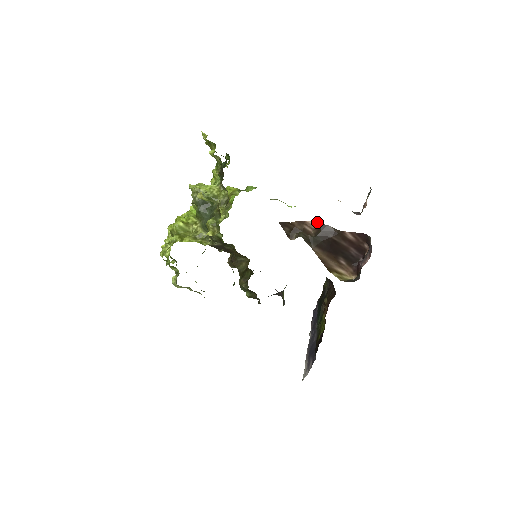
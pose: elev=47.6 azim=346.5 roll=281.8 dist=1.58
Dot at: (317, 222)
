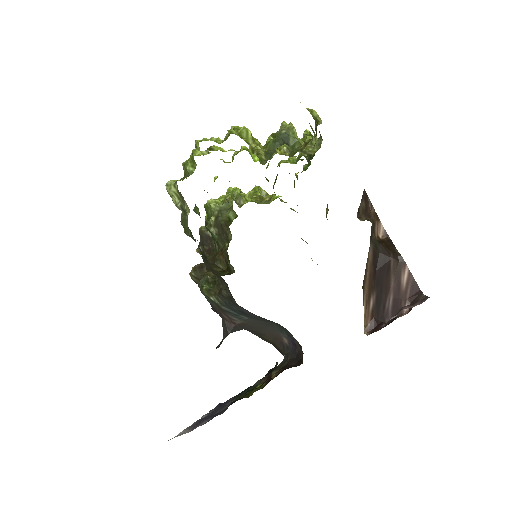
Dot at: (387, 234)
